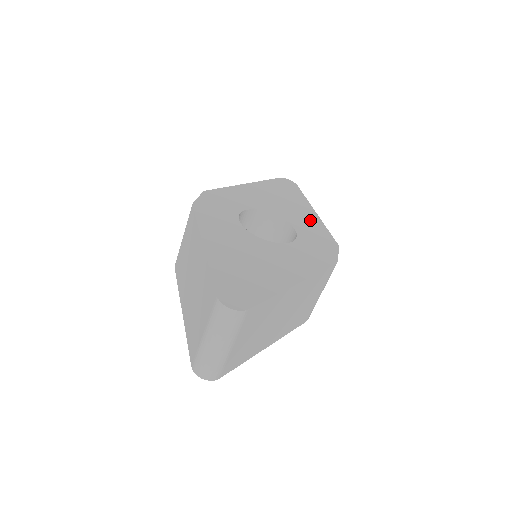
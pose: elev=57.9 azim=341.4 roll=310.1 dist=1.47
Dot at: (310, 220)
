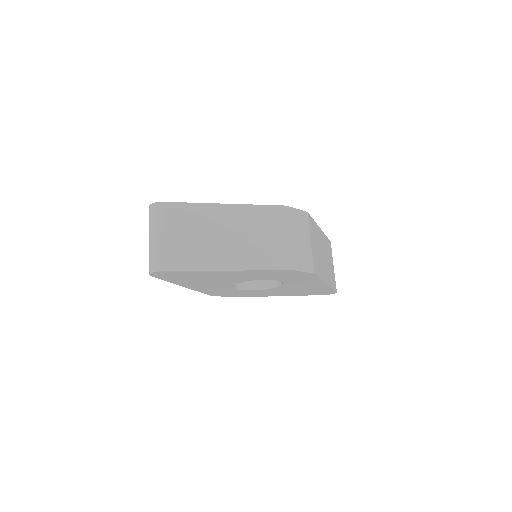
Dot at: occluded
